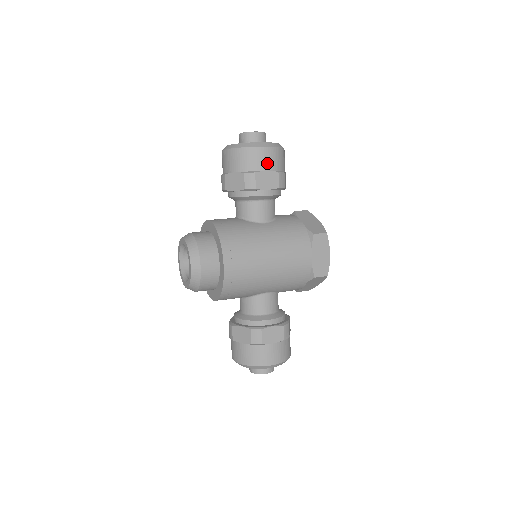
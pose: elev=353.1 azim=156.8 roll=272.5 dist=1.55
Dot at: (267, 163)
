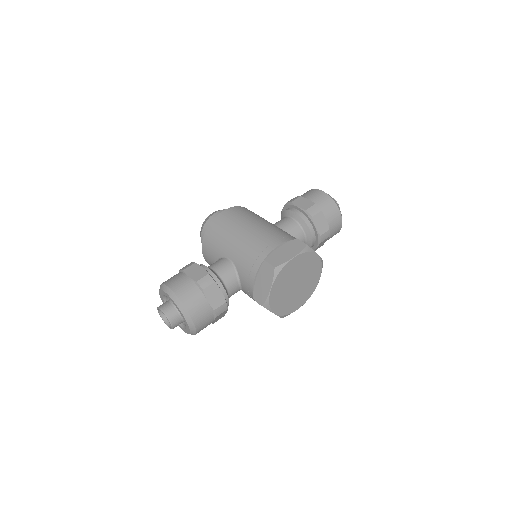
Dot at: (313, 197)
